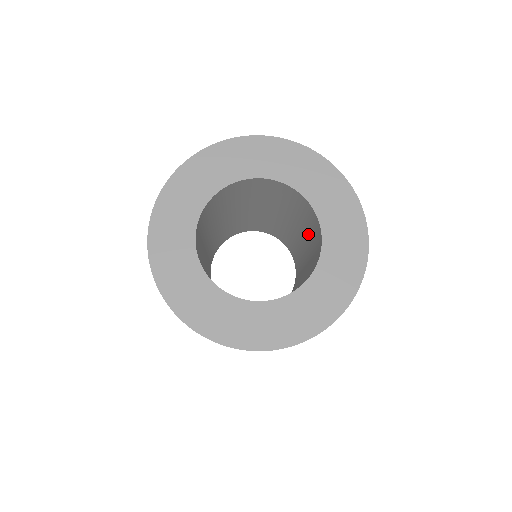
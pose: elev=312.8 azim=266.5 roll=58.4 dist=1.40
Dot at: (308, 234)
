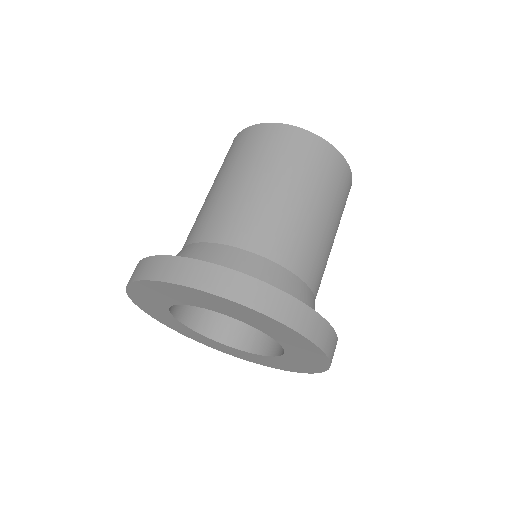
Dot at: occluded
